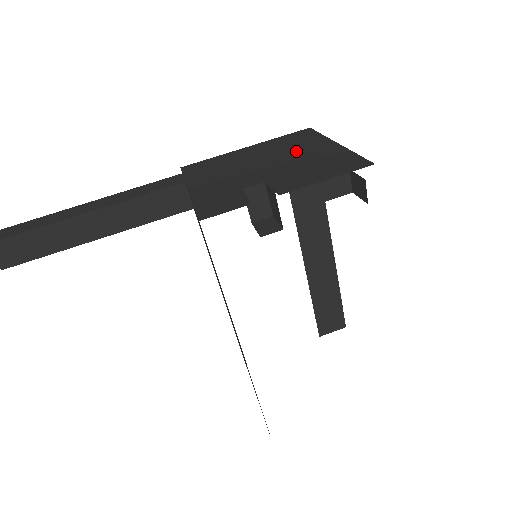
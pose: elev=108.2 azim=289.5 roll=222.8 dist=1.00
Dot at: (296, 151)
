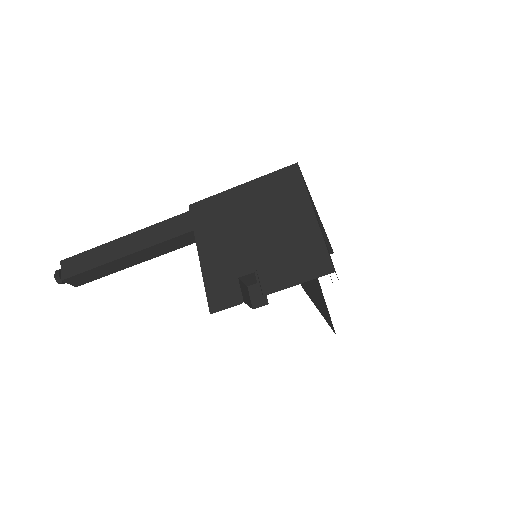
Dot at: (281, 216)
